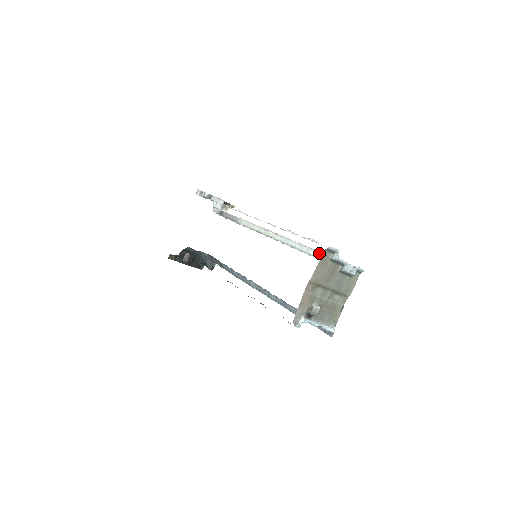
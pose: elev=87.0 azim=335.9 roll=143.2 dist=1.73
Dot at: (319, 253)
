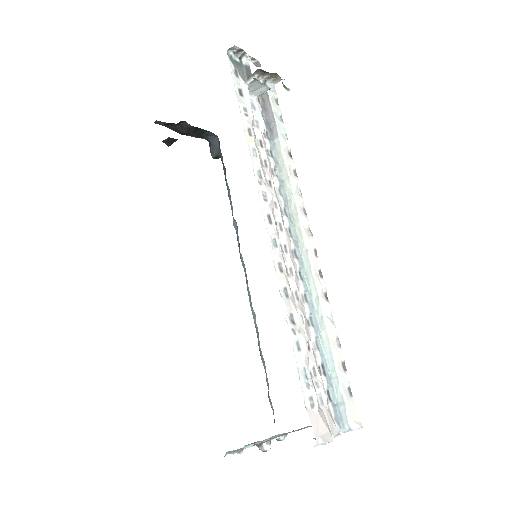
Dot at: (329, 347)
